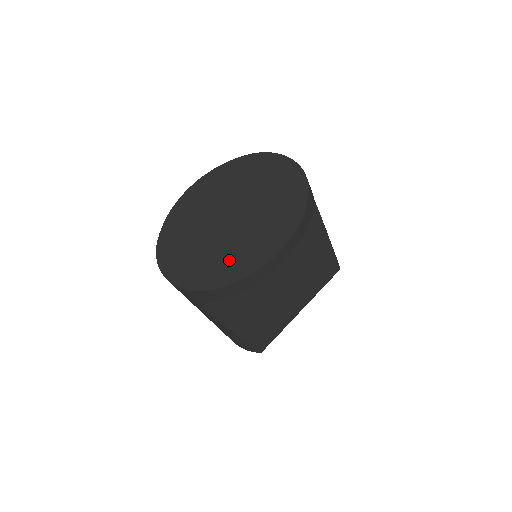
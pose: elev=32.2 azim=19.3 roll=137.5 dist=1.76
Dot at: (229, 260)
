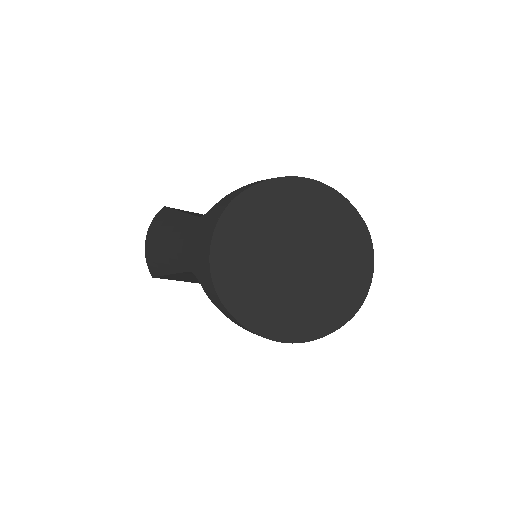
Dot at: (262, 301)
